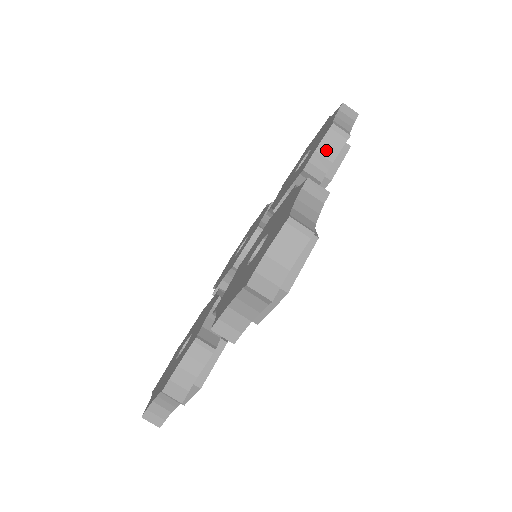
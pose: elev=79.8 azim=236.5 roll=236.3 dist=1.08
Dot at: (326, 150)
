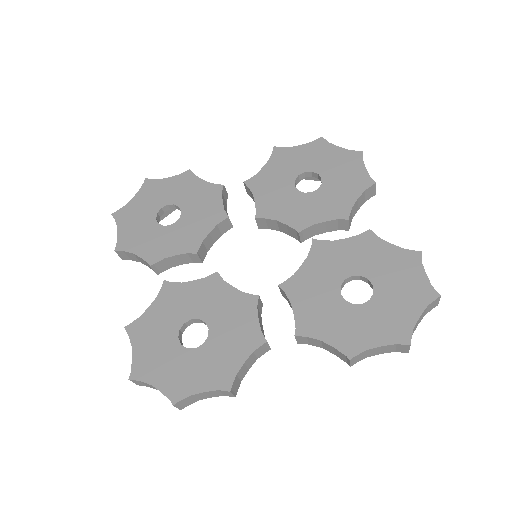
Dot at: (328, 347)
